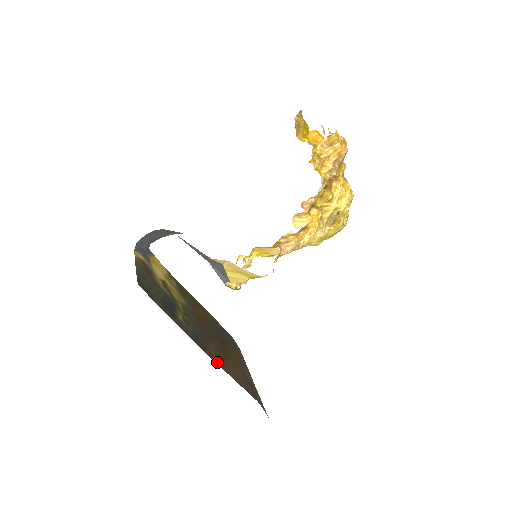
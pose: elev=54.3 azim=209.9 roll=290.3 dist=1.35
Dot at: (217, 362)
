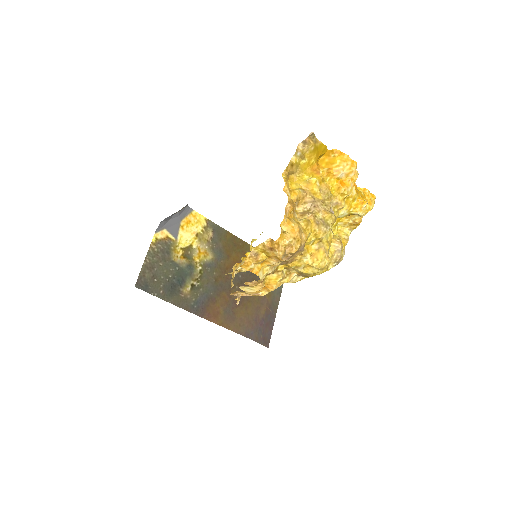
Dot at: (216, 320)
